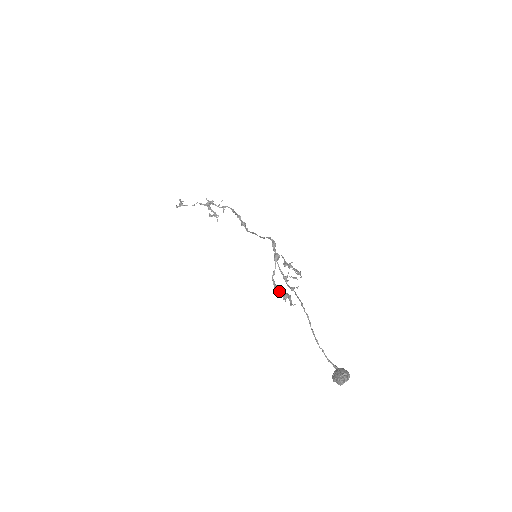
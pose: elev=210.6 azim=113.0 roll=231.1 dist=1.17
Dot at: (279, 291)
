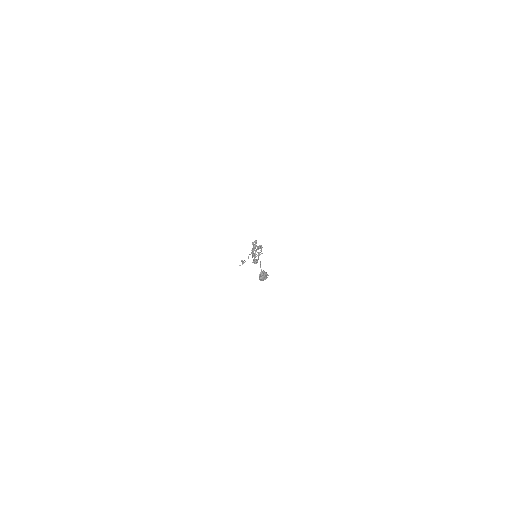
Dot at: (253, 261)
